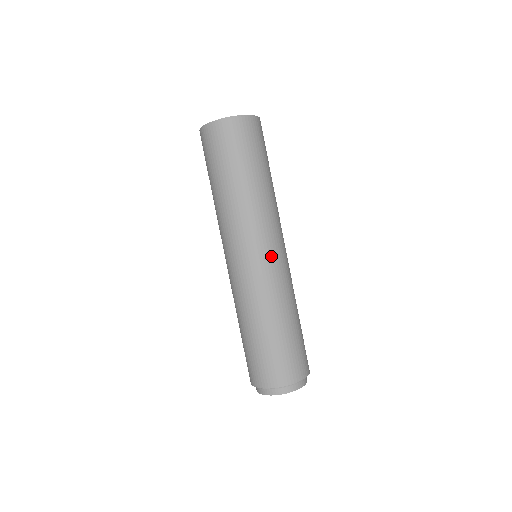
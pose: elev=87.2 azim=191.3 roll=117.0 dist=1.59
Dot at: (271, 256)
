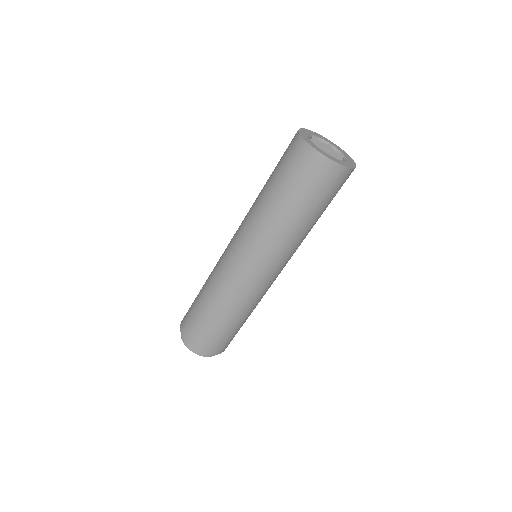
Dot at: (273, 277)
